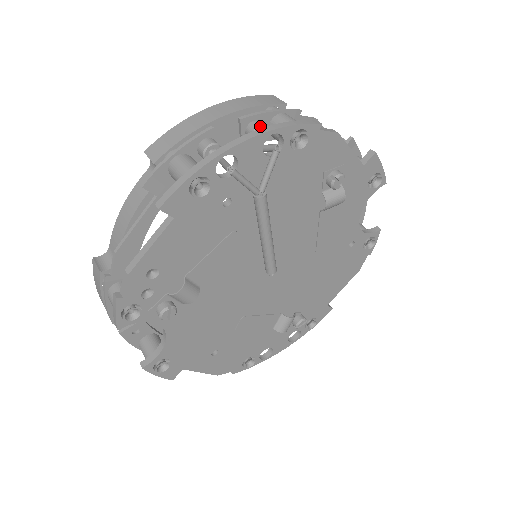
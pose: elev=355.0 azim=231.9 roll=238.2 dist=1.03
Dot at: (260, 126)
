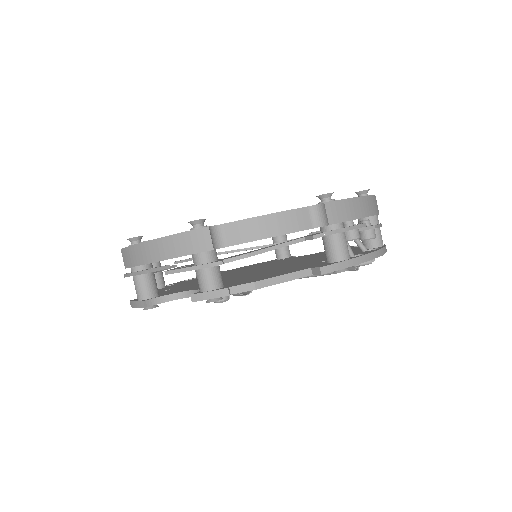
Dot at: occluded
